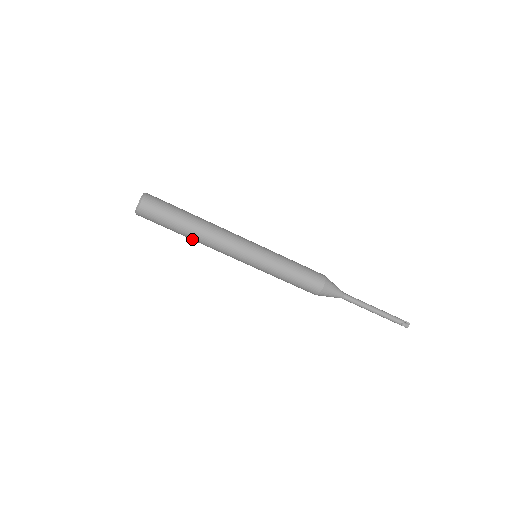
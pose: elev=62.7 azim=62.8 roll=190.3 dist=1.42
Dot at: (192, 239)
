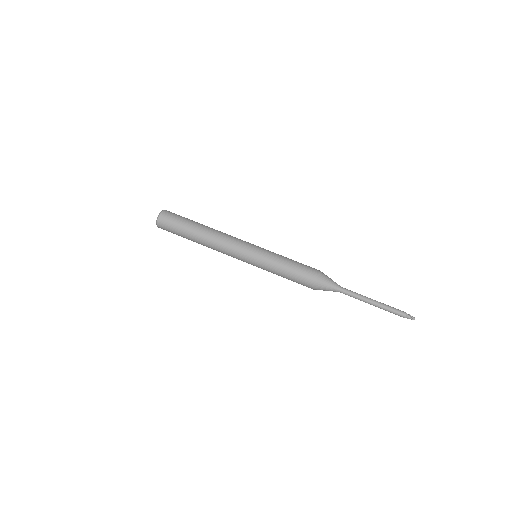
Dot at: (204, 232)
